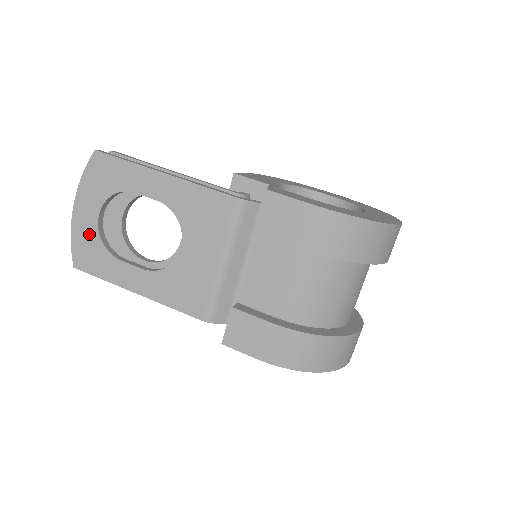
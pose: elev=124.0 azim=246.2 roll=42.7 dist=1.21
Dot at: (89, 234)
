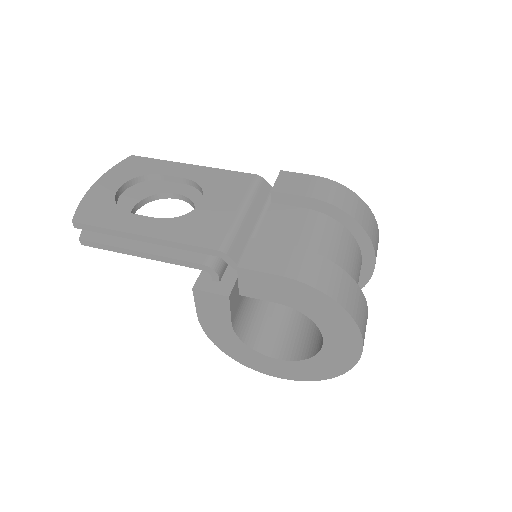
Dot at: (103, 199)
